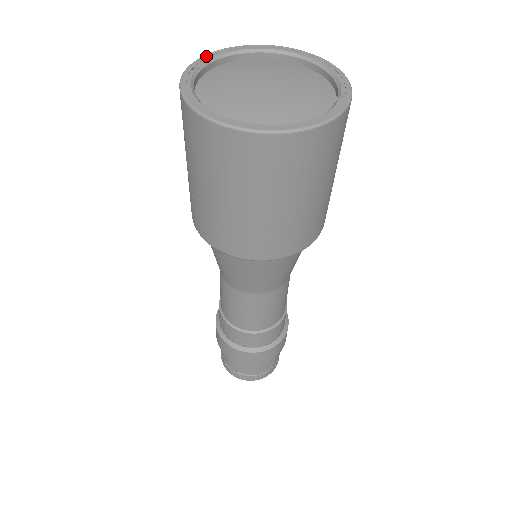
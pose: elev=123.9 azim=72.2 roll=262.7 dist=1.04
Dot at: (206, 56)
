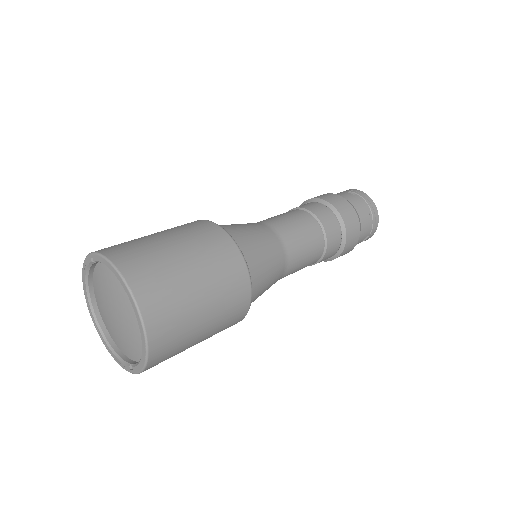
Dot at: (100, 258)
